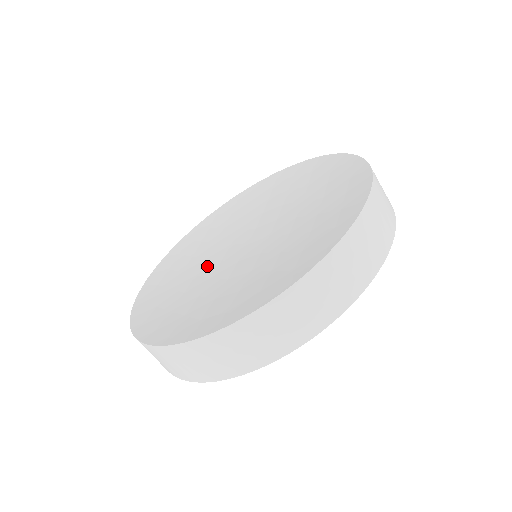
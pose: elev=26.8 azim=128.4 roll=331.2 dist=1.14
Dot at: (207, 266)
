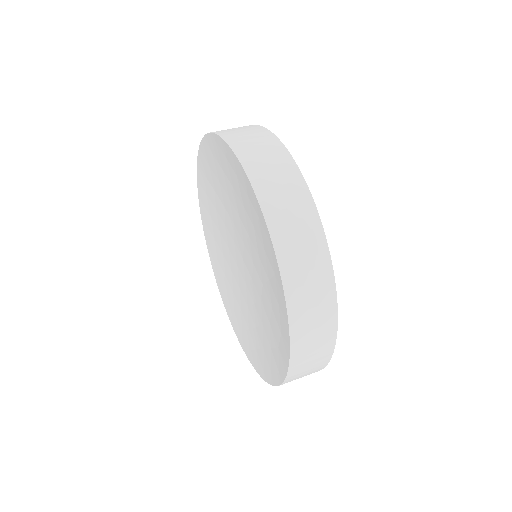
Dot at: (245, 295)
